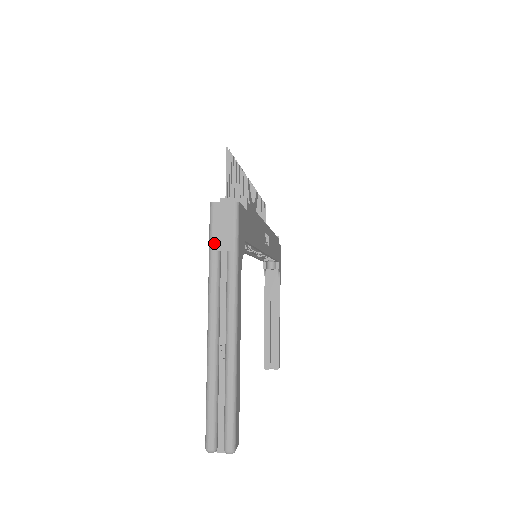
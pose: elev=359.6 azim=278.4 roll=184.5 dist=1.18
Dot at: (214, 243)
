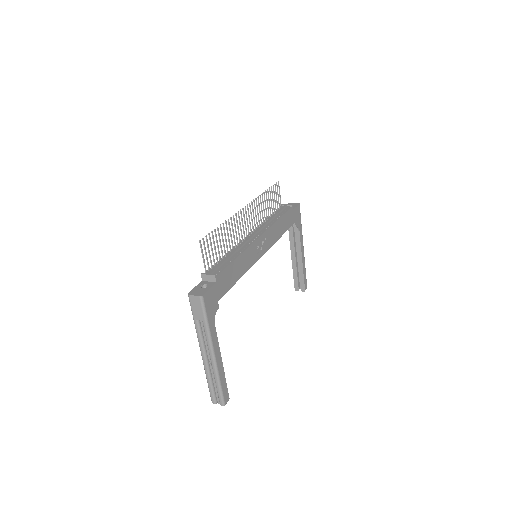
Dot at: (194, 316)
